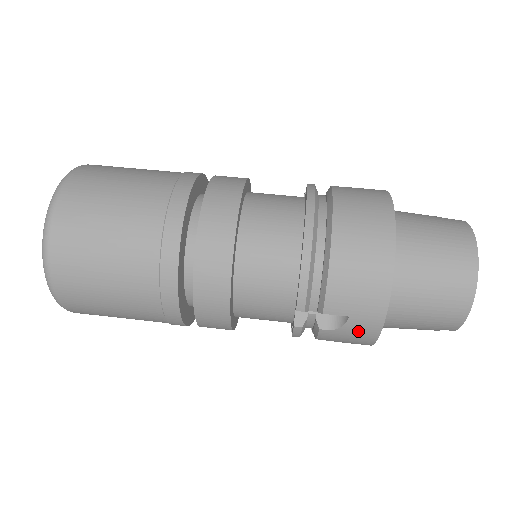
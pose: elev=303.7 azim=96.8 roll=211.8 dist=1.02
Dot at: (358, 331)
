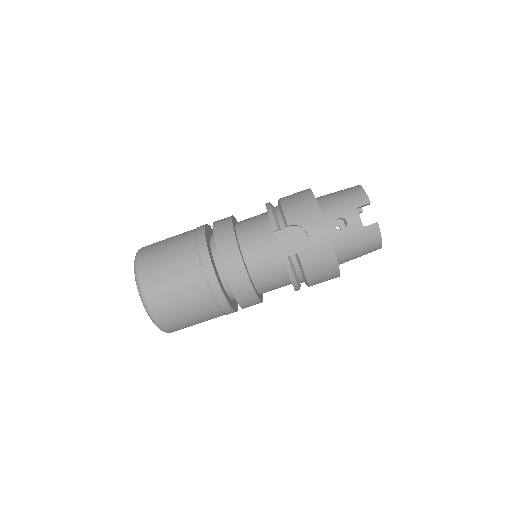
Dot at: occluded
